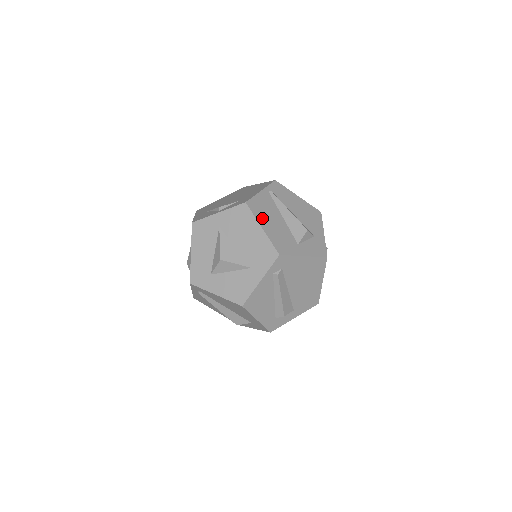
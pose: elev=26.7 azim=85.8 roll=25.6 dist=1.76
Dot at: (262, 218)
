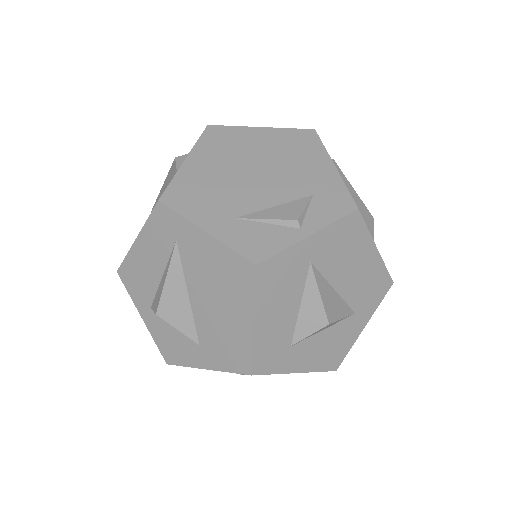
Dot at: occluded
